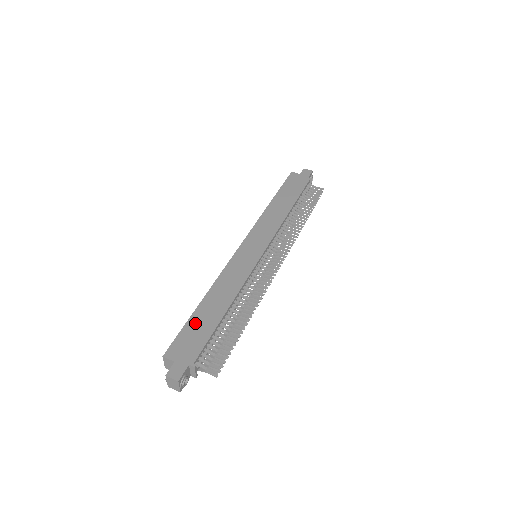
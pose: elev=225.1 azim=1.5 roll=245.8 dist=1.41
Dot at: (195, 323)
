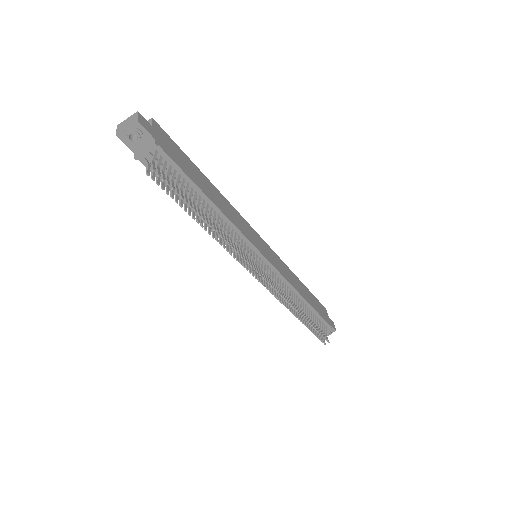
Dot at: (190, 163)
